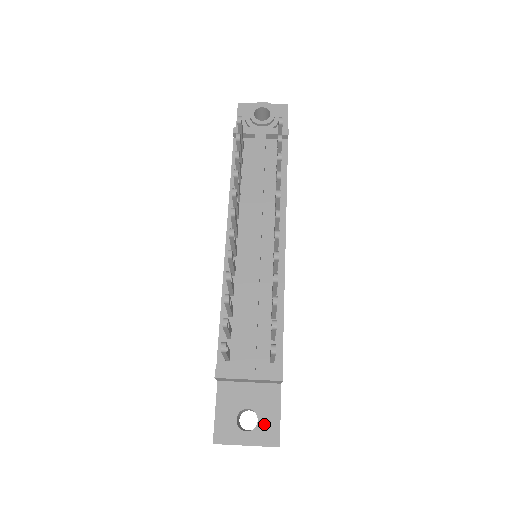
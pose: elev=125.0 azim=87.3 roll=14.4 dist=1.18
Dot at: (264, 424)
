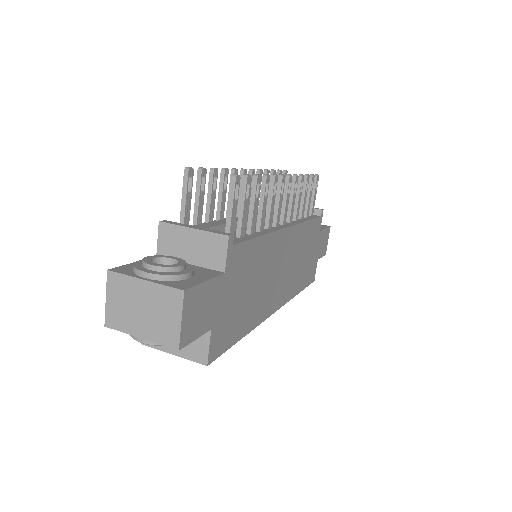
Dot at: (181, 272)
